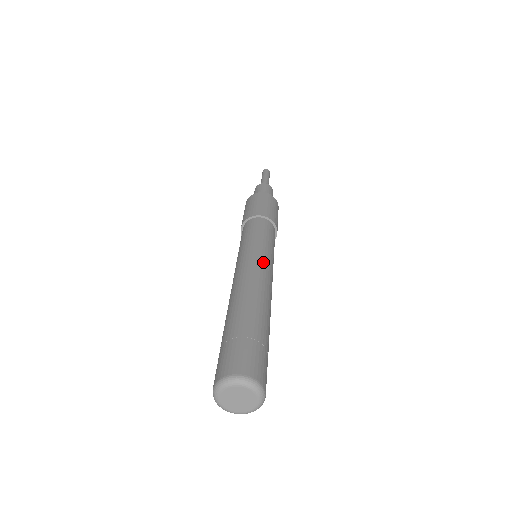
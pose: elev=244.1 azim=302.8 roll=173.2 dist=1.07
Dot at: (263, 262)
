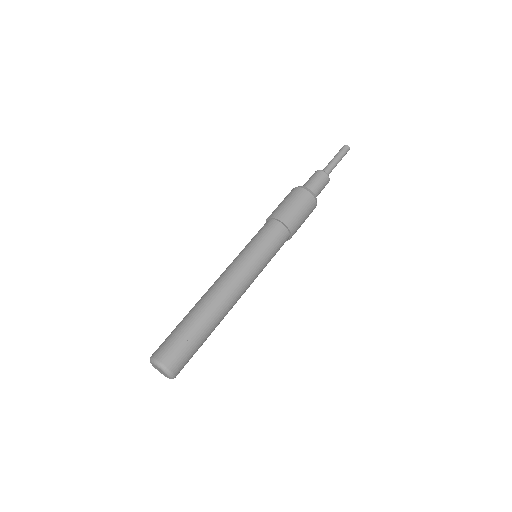
Dot at: (251, 282)
